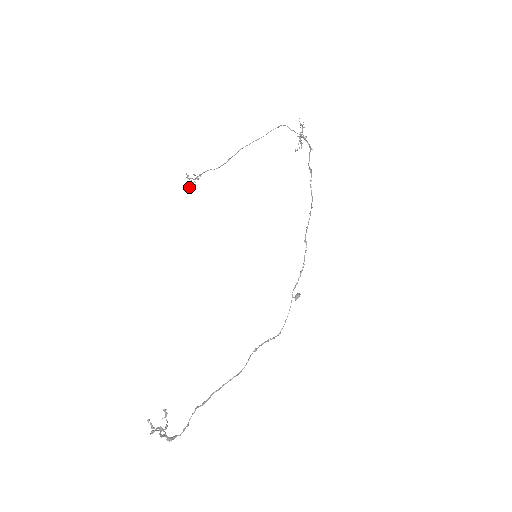
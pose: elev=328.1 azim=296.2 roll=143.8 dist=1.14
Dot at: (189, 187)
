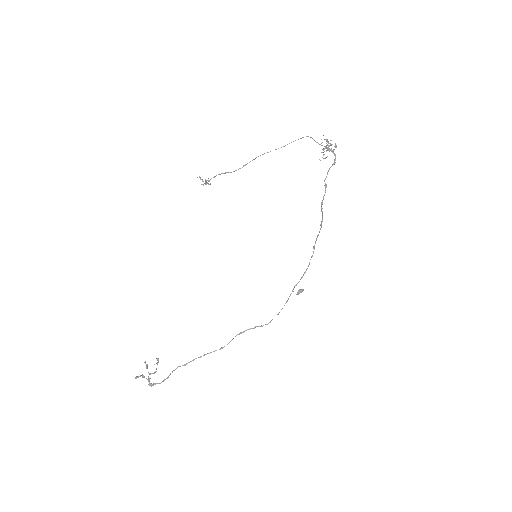
Dot at: occluded
